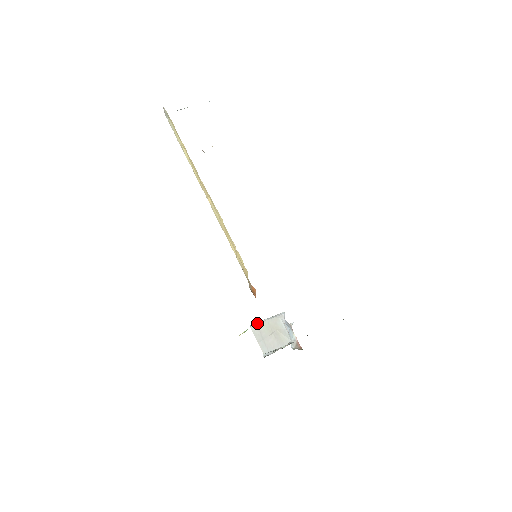
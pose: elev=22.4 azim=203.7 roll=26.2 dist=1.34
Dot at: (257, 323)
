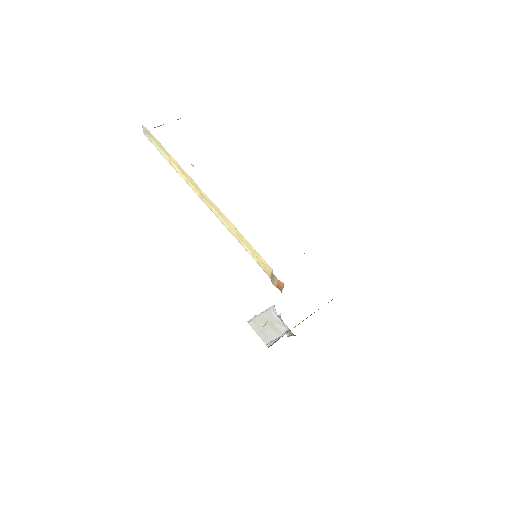
Dot at: (253, 318)
